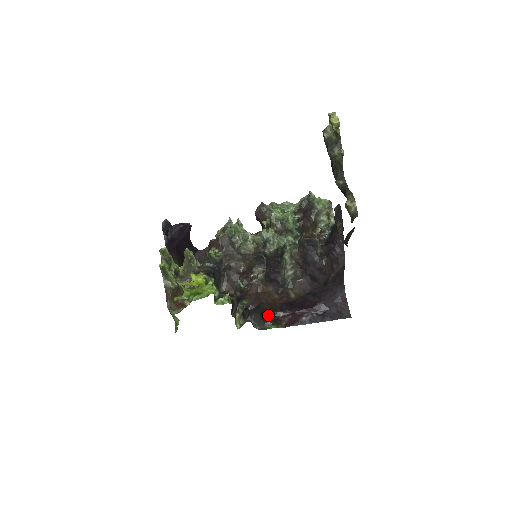
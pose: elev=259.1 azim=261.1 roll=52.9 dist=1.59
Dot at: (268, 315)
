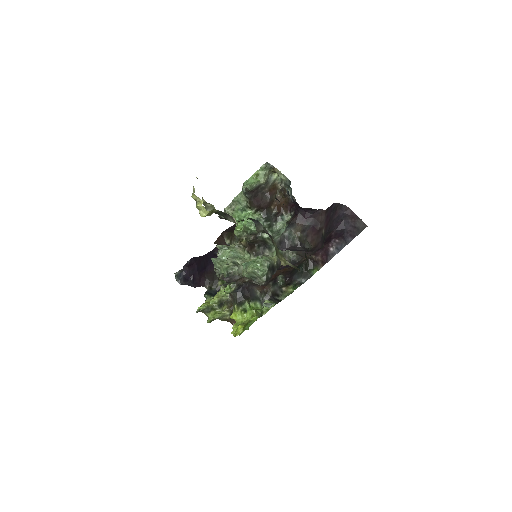
Dot at: (304, 263)
